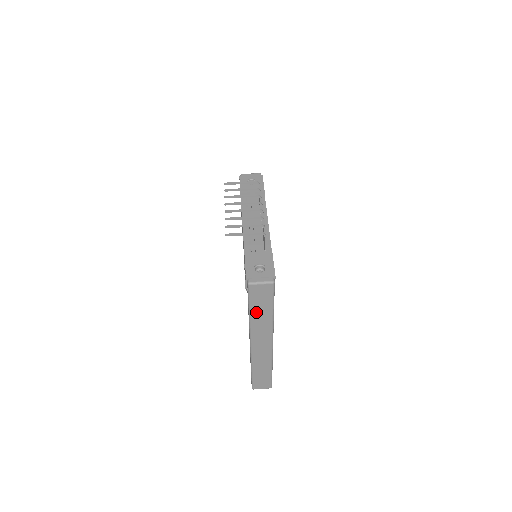
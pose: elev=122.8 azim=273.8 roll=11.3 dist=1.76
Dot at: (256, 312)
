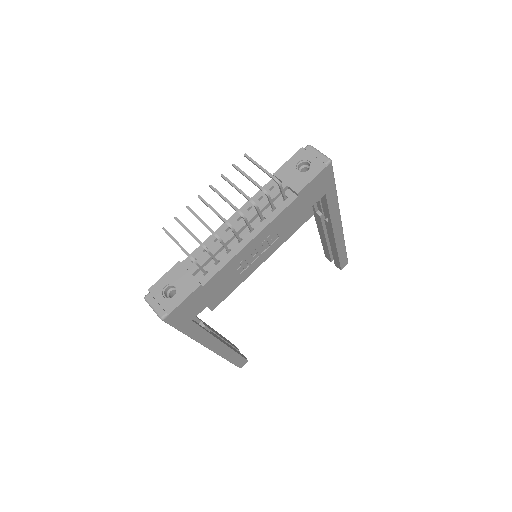
Dot at: occluded
